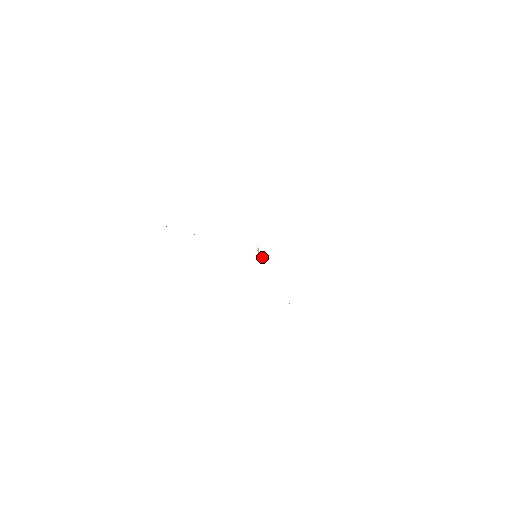
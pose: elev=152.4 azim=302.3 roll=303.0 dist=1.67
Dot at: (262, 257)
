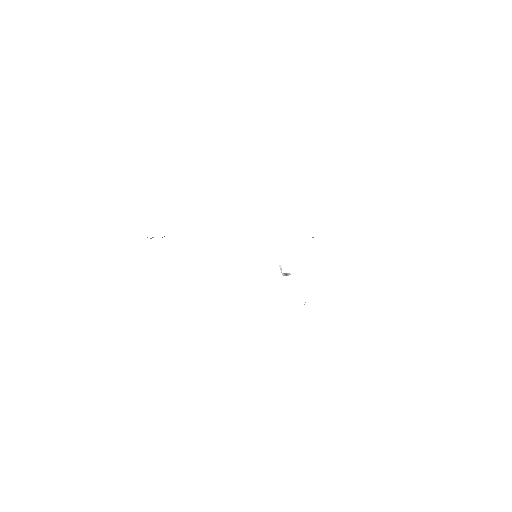
Dot at: (285, 275)
